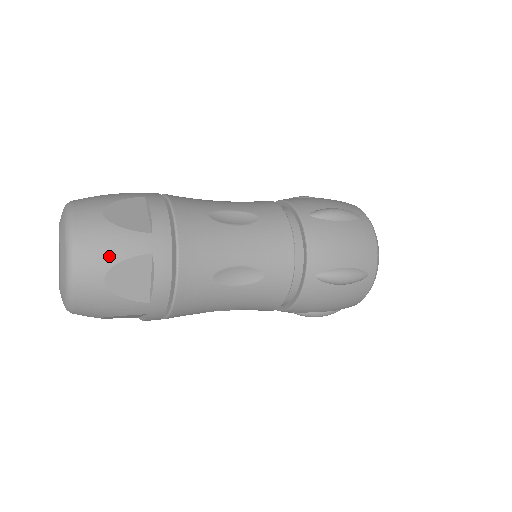
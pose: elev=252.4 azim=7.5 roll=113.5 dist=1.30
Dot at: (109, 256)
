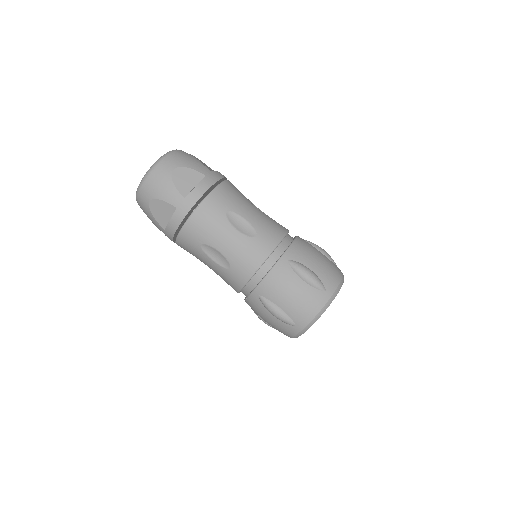
Dot at: (157, 193)
